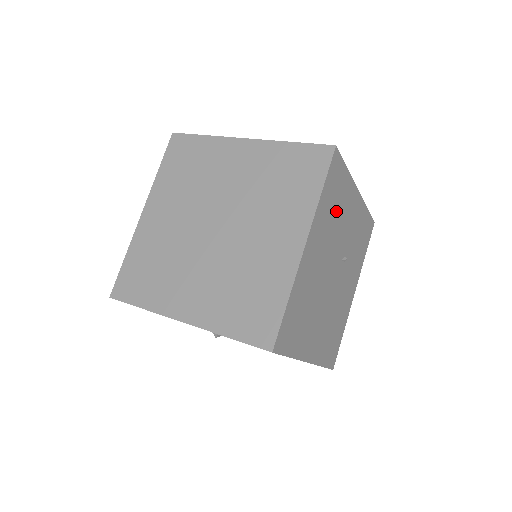
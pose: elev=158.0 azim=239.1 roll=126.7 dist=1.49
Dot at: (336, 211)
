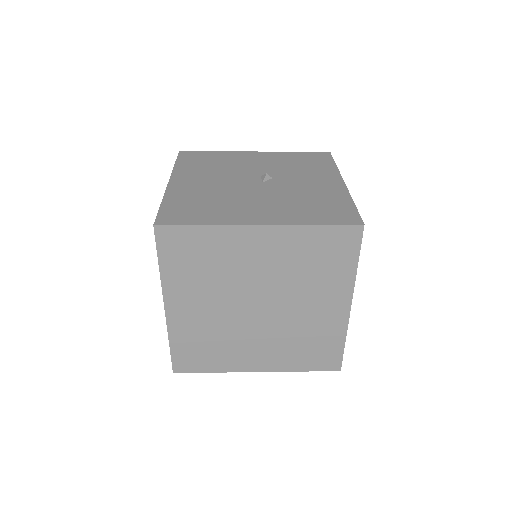
Dot at: occluded
